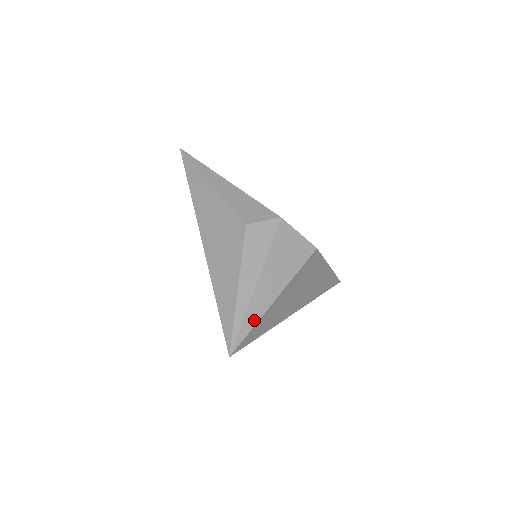
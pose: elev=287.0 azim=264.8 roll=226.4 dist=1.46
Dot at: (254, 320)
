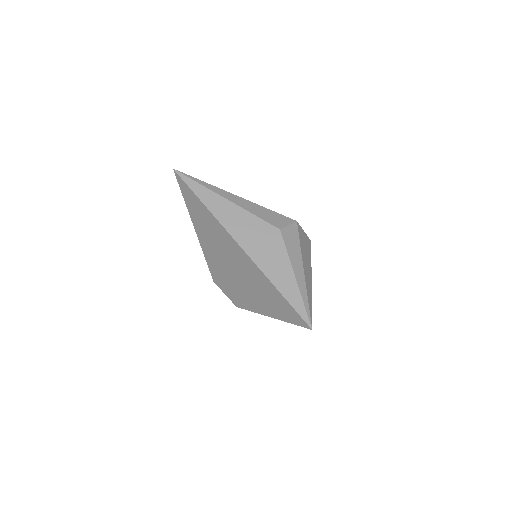
Dot at: (311, 300)
